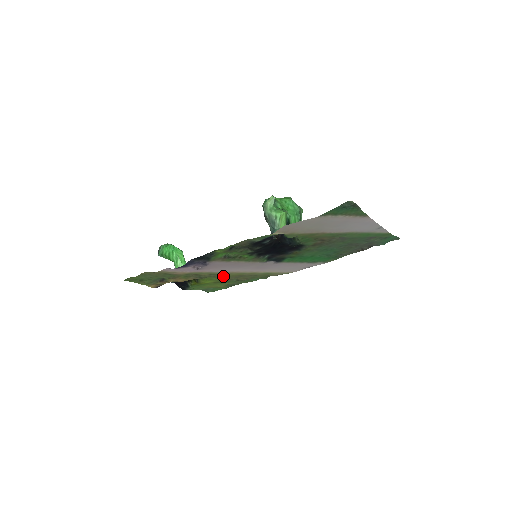
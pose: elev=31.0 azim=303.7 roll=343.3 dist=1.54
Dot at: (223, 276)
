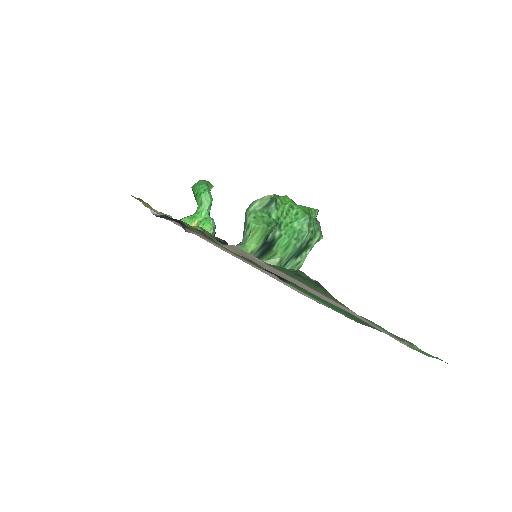
Dot at: occluded
